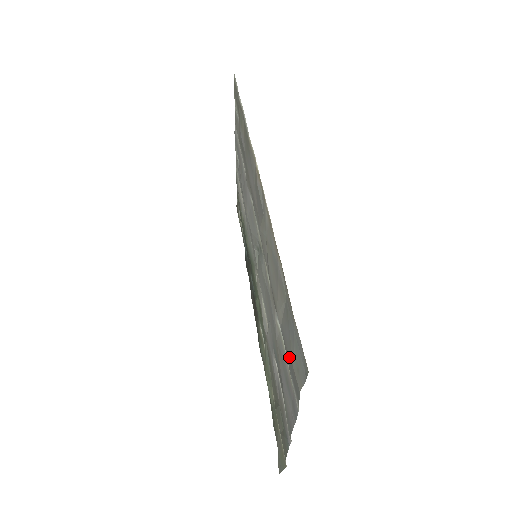
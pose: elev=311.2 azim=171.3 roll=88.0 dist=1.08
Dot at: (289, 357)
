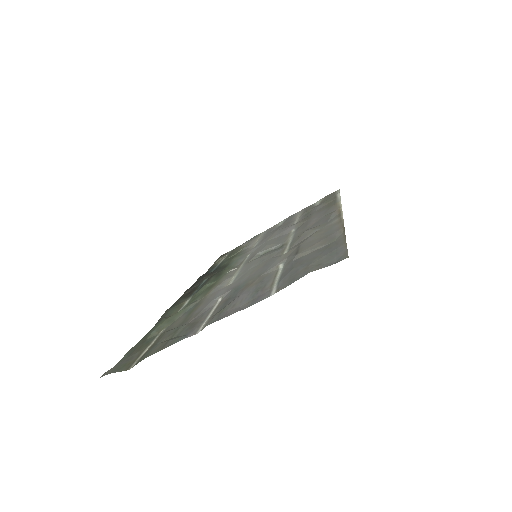
Dot at: (301, 265)
